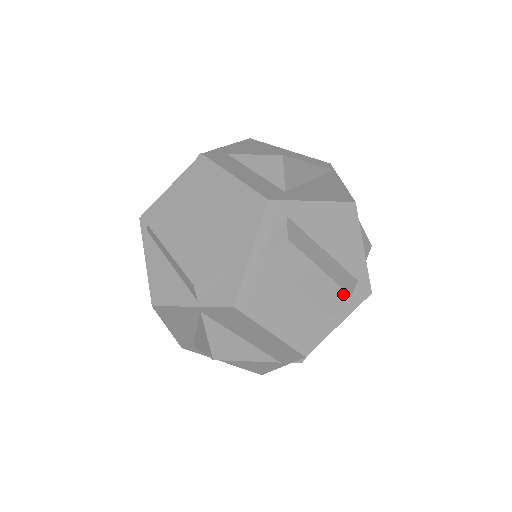
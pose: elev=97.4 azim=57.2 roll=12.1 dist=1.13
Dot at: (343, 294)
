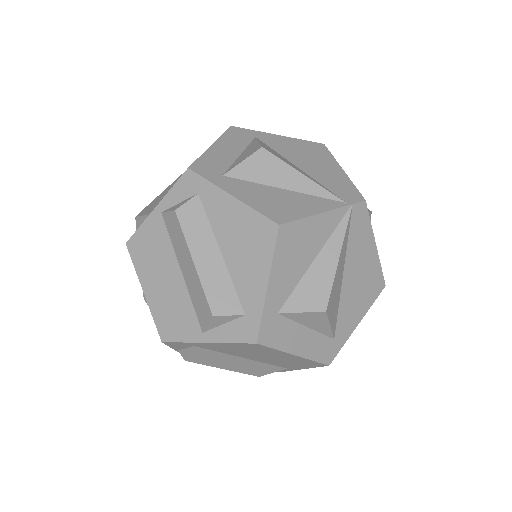
Dot at: (208, 307)
